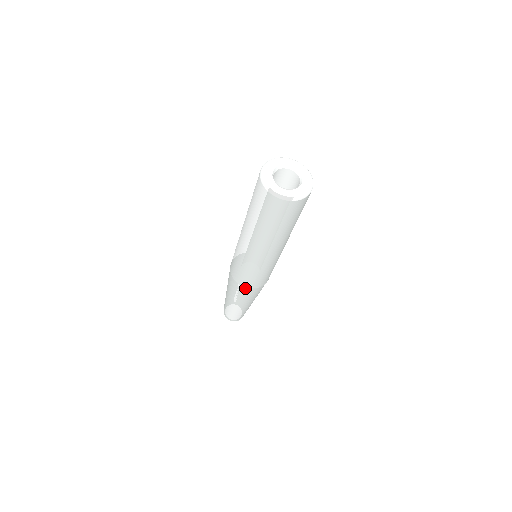
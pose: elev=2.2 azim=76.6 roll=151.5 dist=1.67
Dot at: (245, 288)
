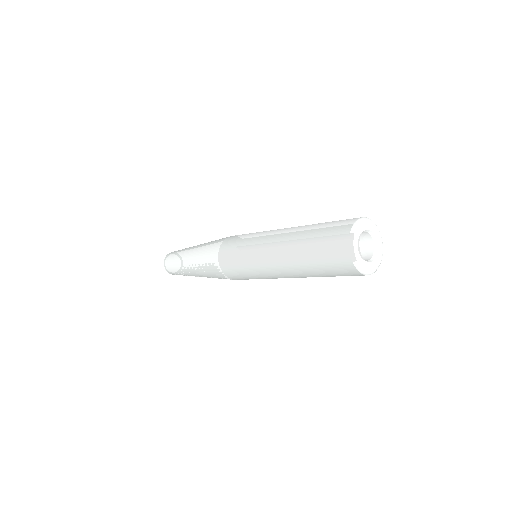
Dot at: occluded
